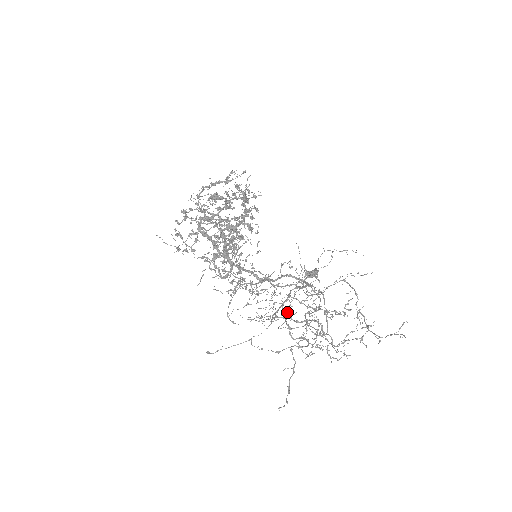
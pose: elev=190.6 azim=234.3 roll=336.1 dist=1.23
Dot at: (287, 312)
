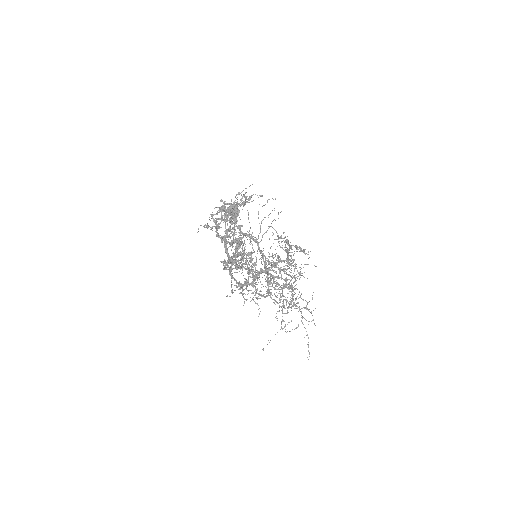
Dot at: occluded
